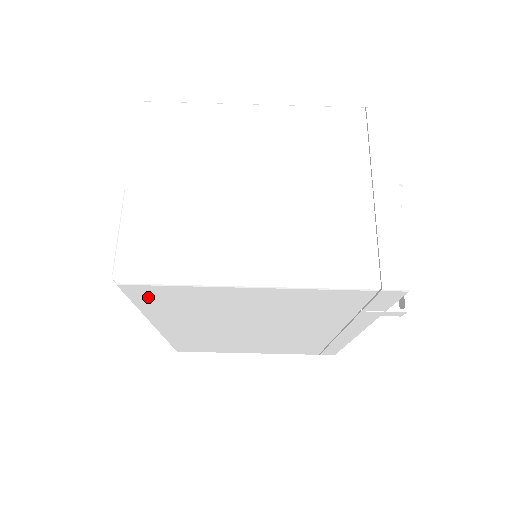
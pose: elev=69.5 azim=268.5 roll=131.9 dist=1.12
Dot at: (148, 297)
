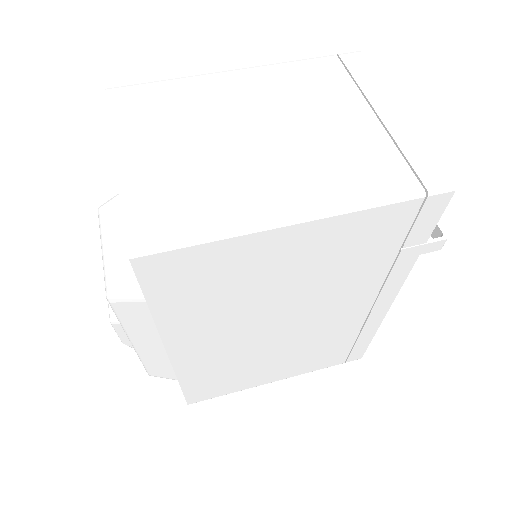
Dot at: (165, 281)
